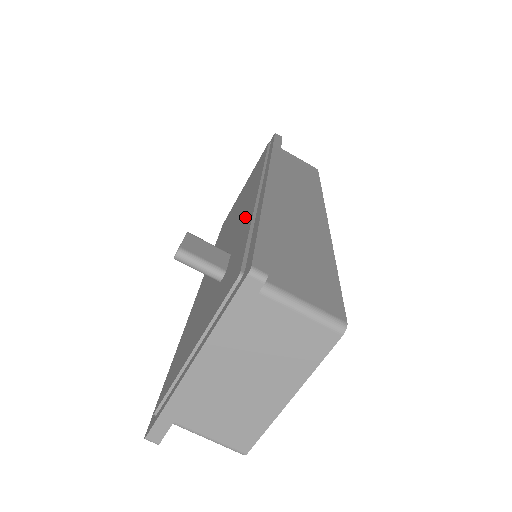
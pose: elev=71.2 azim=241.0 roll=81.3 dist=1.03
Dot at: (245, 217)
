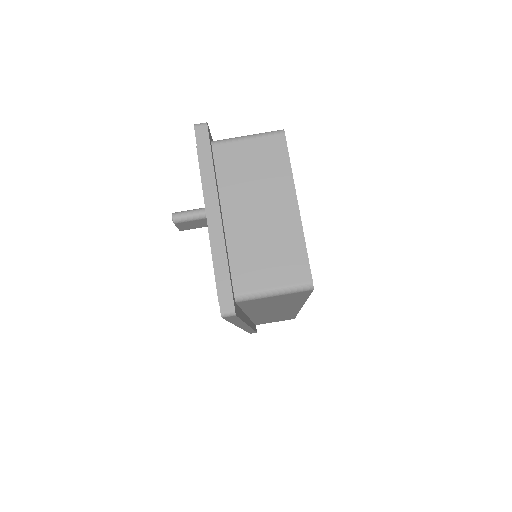
Dot at: occluded
